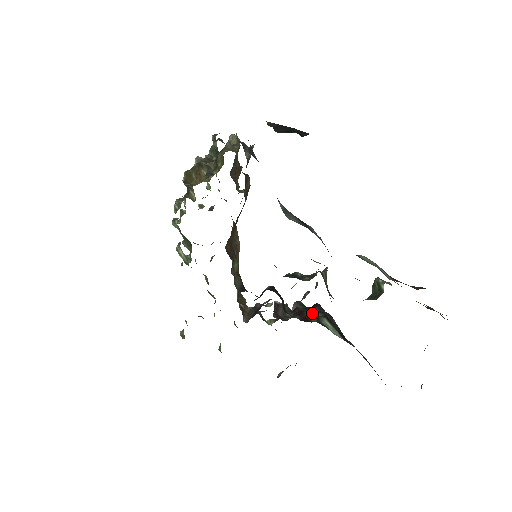
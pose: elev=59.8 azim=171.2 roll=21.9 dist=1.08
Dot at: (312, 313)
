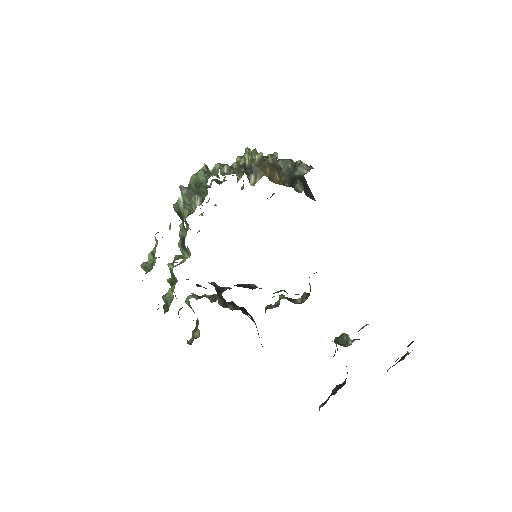
Dot at: occluded
